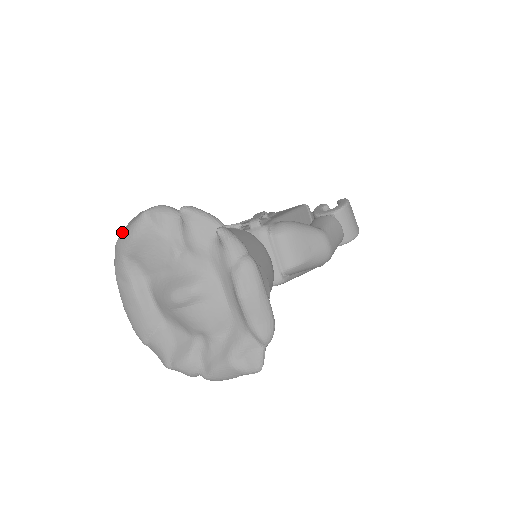
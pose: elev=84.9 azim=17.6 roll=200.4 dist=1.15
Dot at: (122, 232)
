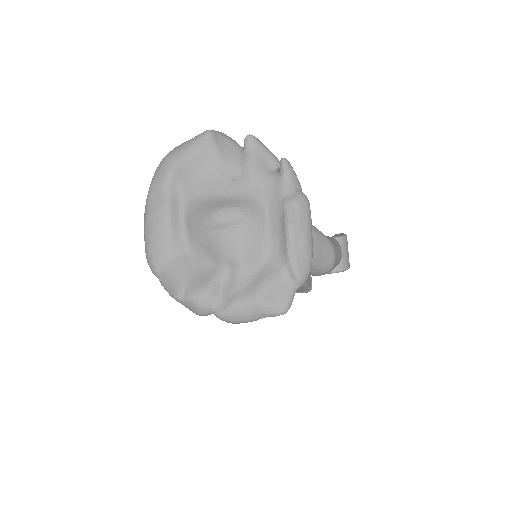
Dot at: (175, 148)
